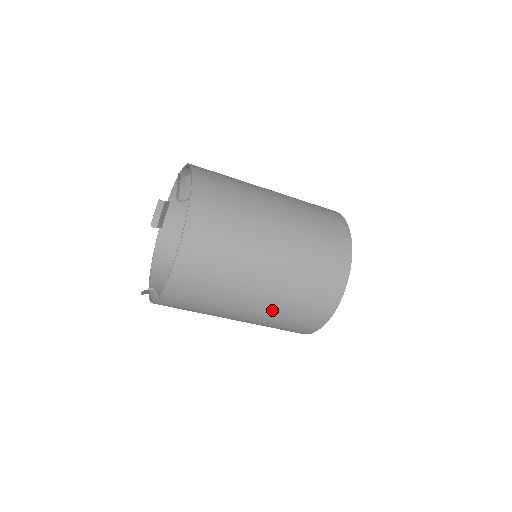
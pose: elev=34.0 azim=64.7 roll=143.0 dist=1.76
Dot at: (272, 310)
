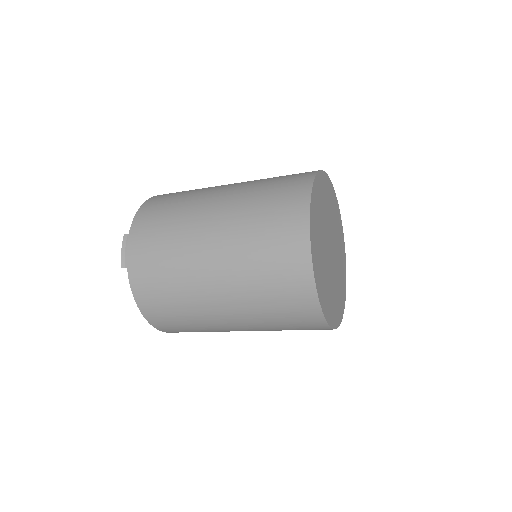
Dot at: (263, 329)
